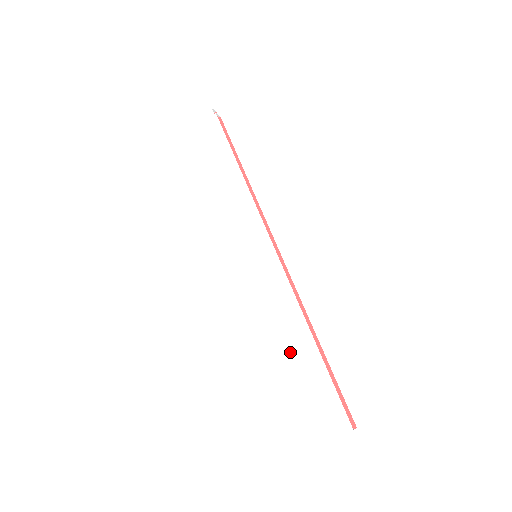
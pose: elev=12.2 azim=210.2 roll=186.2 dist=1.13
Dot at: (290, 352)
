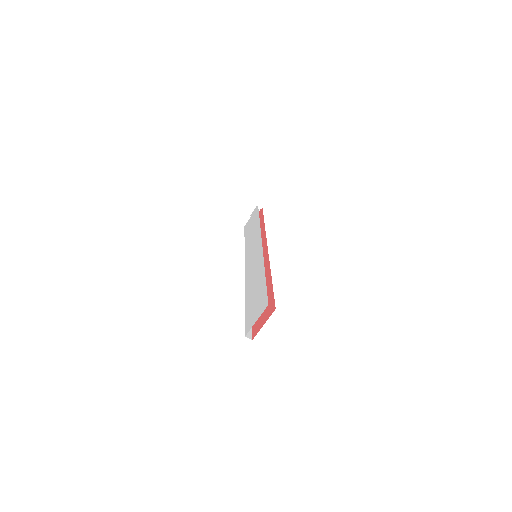
Dot at: (254, 288)
